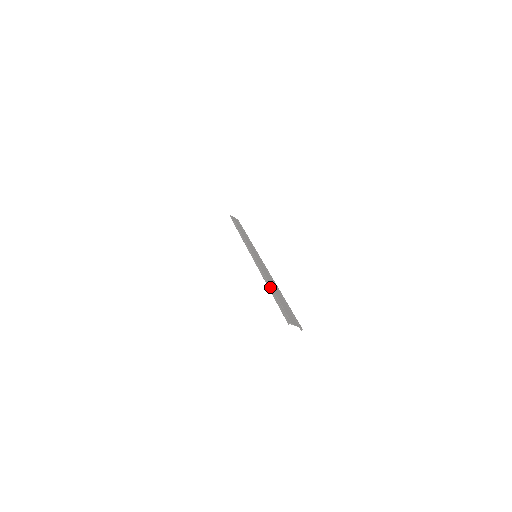
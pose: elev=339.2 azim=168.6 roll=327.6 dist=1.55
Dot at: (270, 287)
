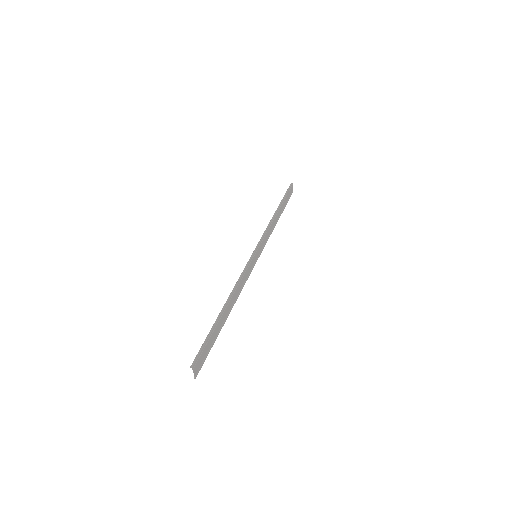
Dot at: (224, 309)
